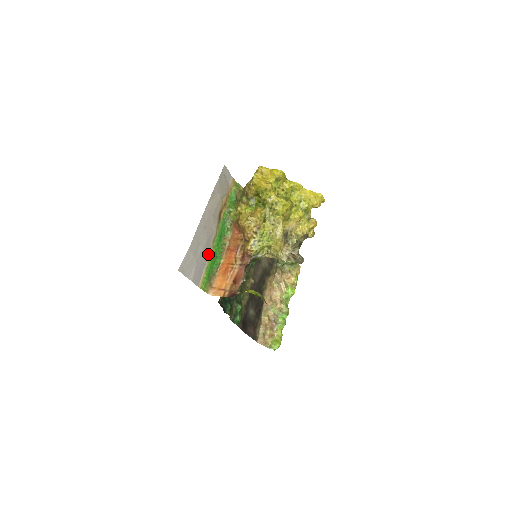
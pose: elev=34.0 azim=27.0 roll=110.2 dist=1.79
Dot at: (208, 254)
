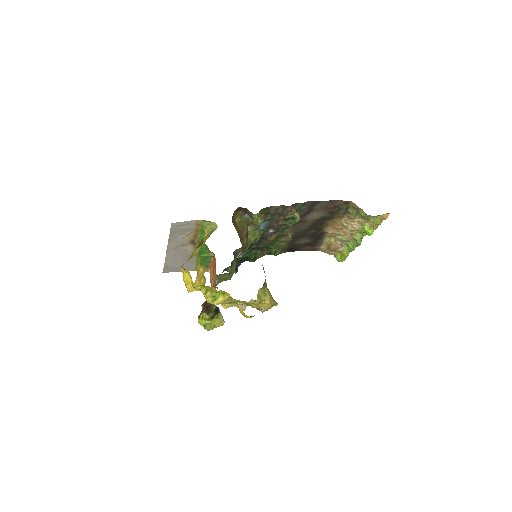
Dot at: (193, 259)
